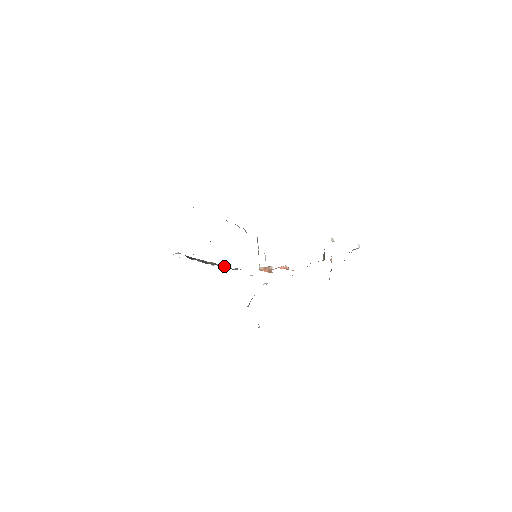
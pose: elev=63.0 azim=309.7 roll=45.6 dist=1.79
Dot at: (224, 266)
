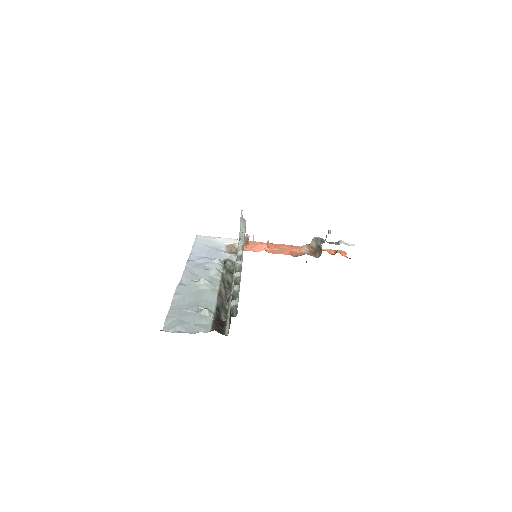
Dot at: (226, 276)
